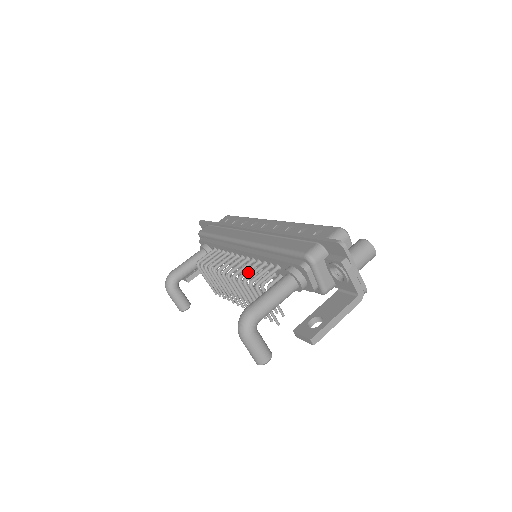
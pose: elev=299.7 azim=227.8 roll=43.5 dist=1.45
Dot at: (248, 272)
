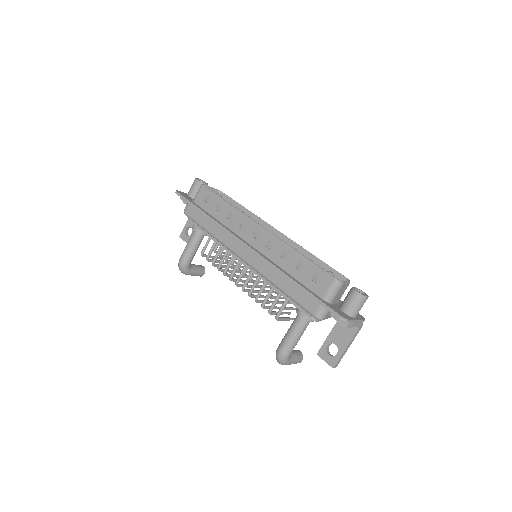
Dot at: occluded
